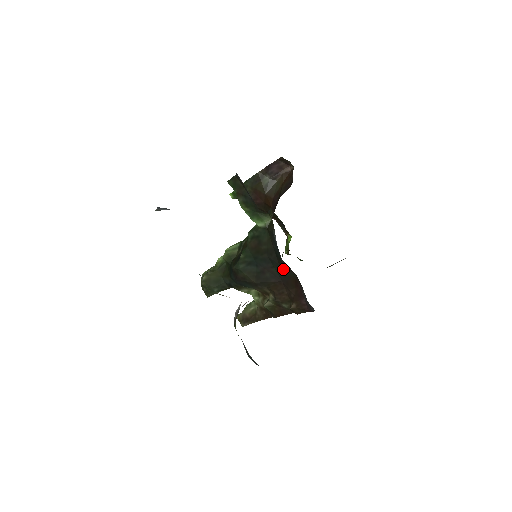
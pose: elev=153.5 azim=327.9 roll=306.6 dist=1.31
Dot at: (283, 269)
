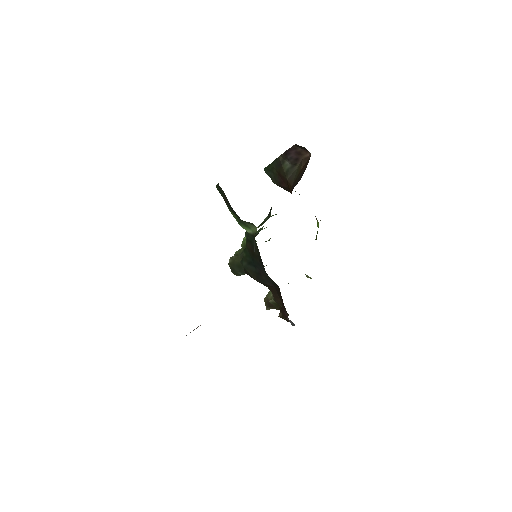
Dot at: (270, 278)
